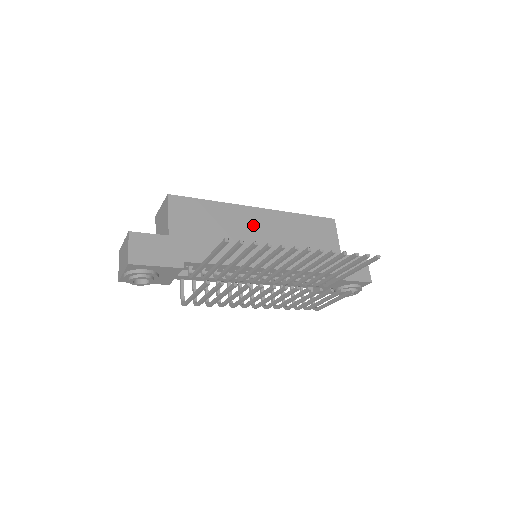
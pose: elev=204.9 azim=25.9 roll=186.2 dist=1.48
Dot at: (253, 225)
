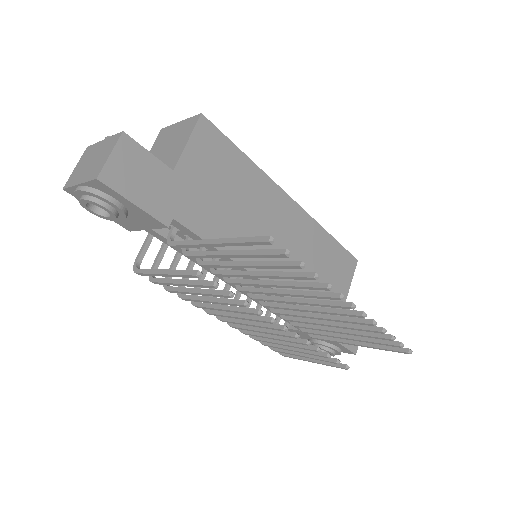
Dot at: (277, 218)
